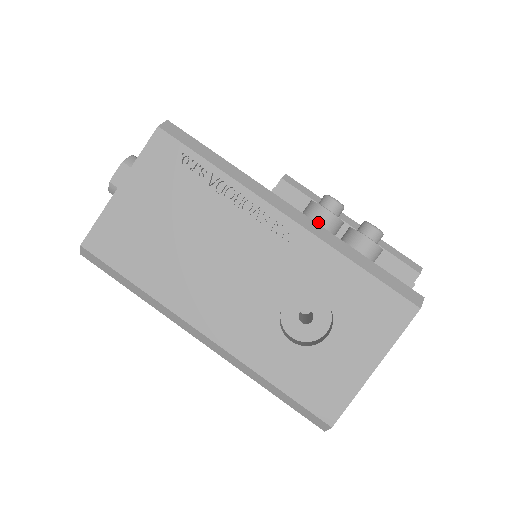
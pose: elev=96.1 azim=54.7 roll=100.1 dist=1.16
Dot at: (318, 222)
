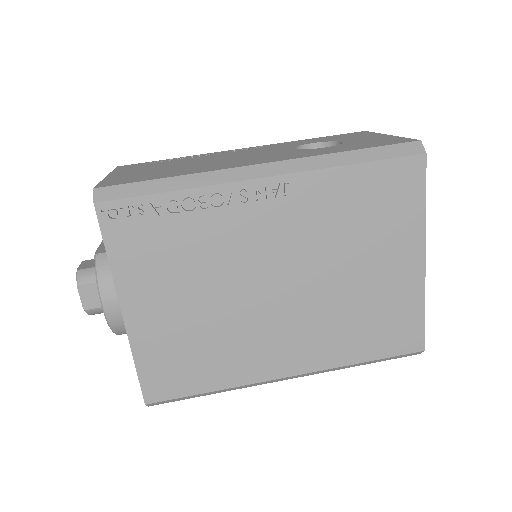
Dot at: occluded
